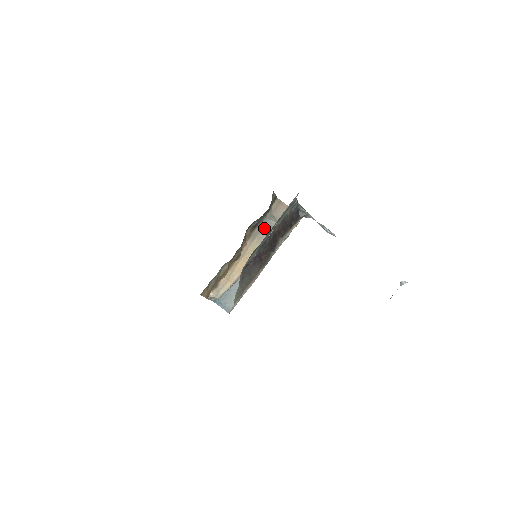
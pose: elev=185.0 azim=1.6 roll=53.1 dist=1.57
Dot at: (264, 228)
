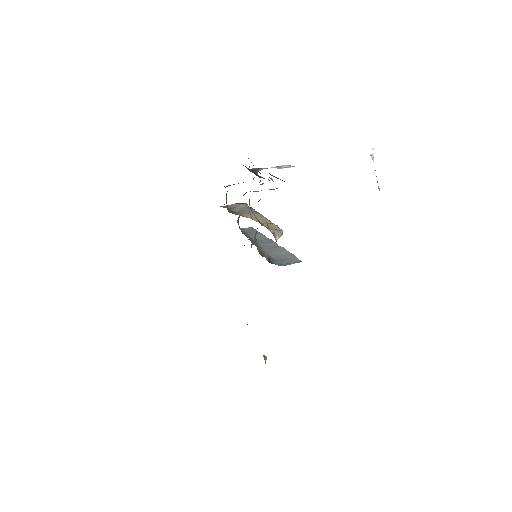
Dot at: (238, 212)
